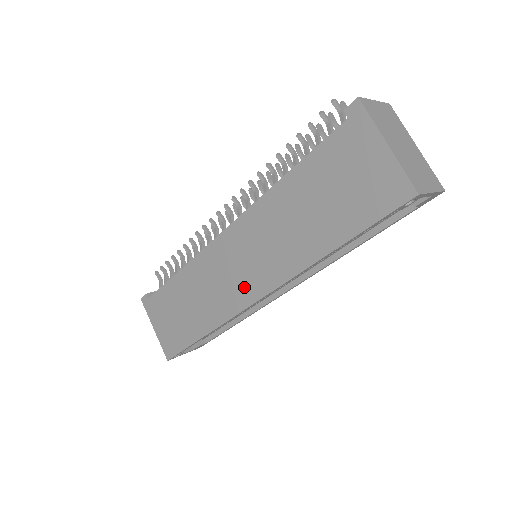
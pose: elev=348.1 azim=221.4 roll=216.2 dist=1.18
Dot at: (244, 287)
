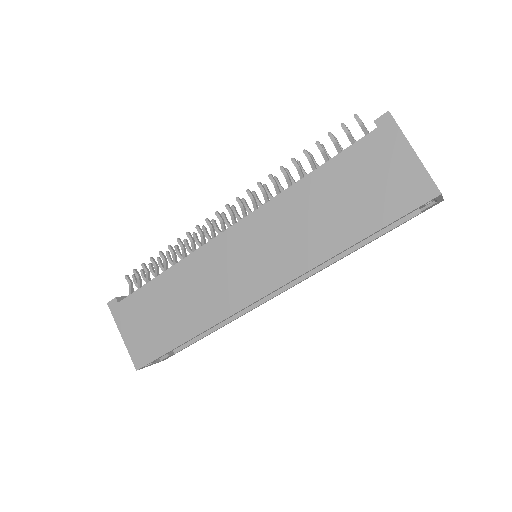
Dot at: (249, 283)
